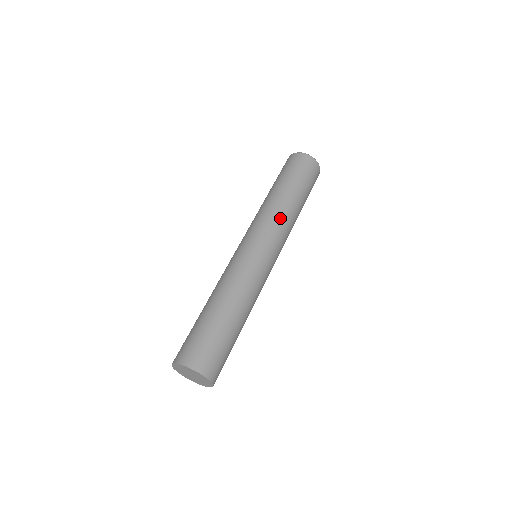
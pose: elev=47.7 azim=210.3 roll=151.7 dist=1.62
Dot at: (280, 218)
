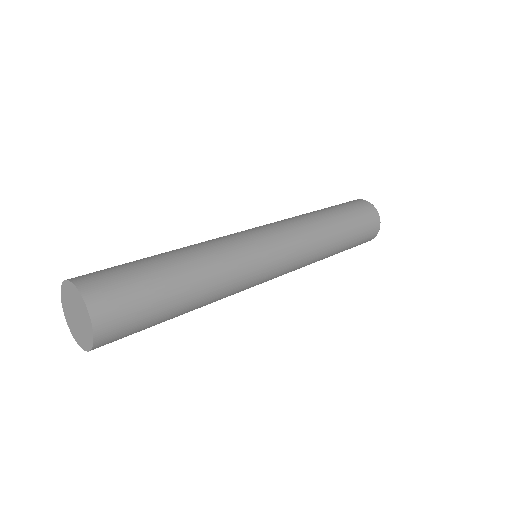
Dot at: (313, 252)
